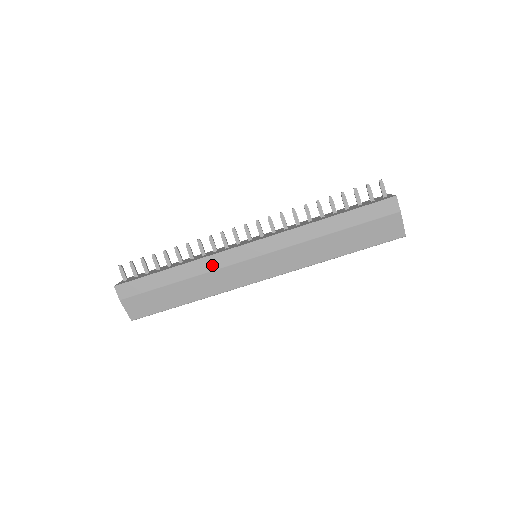
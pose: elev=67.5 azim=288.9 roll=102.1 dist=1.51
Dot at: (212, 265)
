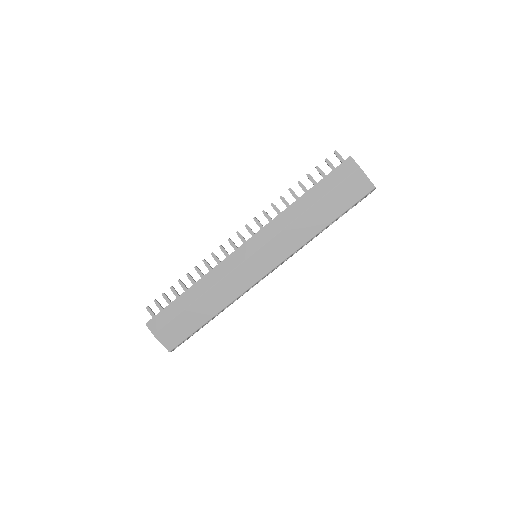
Dot at: (219, 275)
